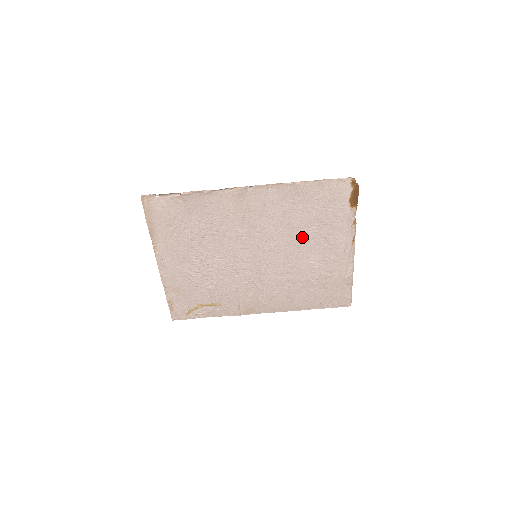
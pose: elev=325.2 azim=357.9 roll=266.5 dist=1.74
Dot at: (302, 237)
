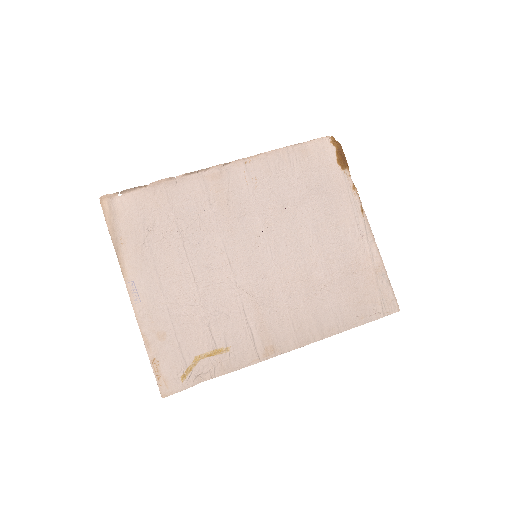
Dot at: (303, 218)
